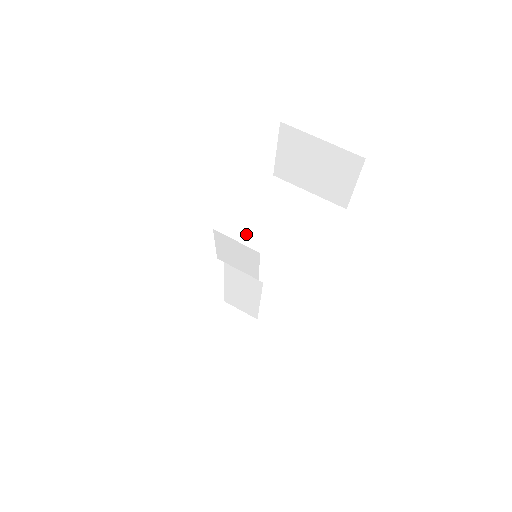
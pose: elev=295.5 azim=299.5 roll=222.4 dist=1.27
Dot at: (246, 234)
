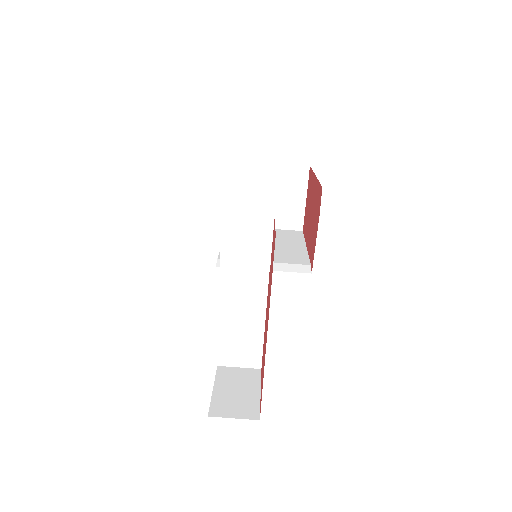
Dot at: occluded
